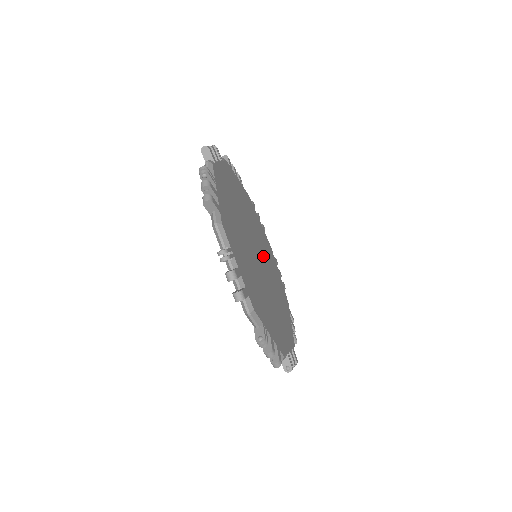
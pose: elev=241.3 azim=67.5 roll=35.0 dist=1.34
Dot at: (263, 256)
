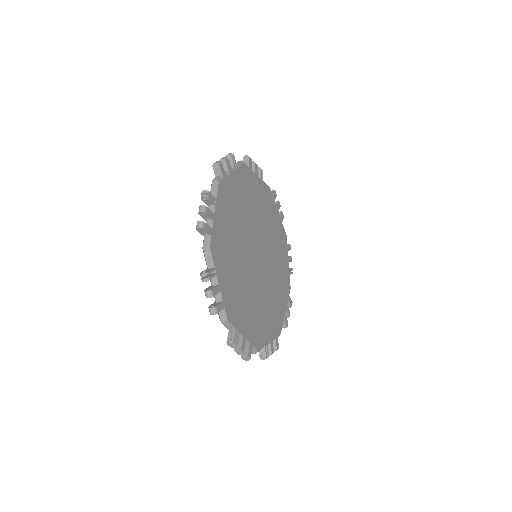
Dot at: (255, 231)
